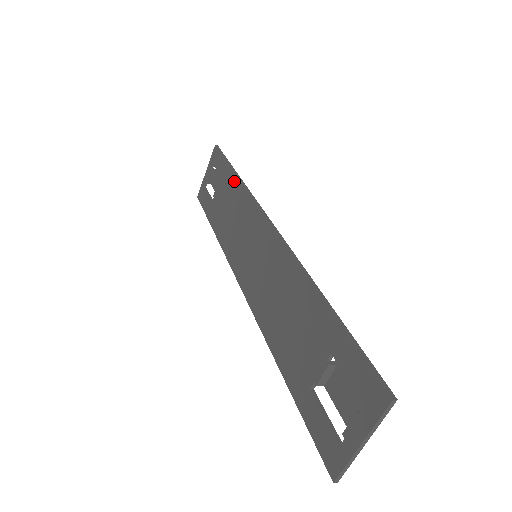
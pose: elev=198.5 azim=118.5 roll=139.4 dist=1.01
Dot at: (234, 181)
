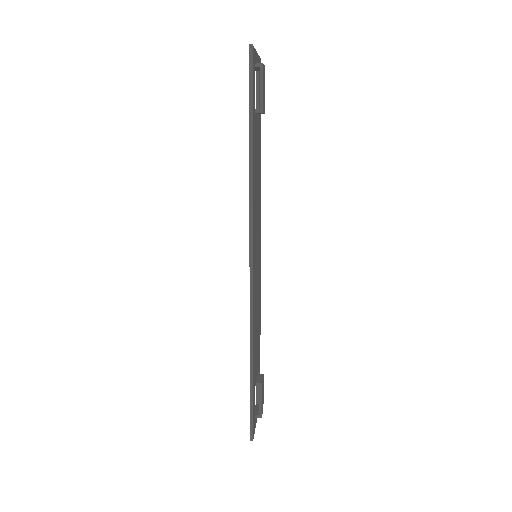
Dot at: (250, 157)
